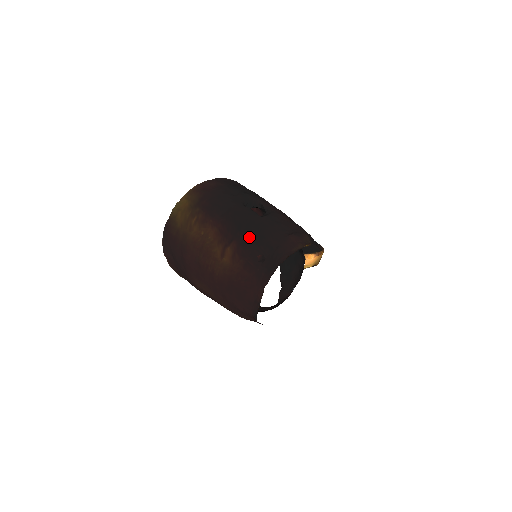
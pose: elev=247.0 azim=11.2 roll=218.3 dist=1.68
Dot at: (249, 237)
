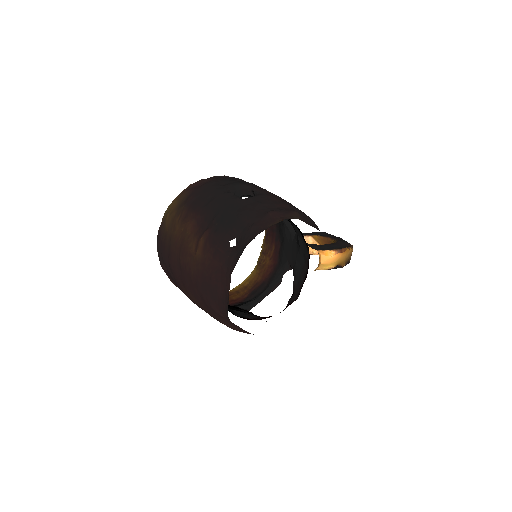
Dot at: (223, 222)
